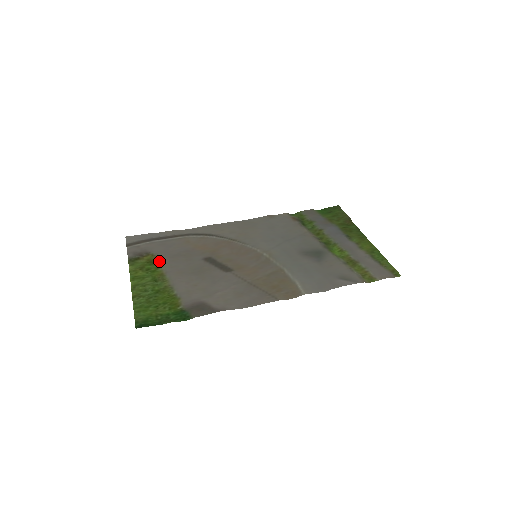
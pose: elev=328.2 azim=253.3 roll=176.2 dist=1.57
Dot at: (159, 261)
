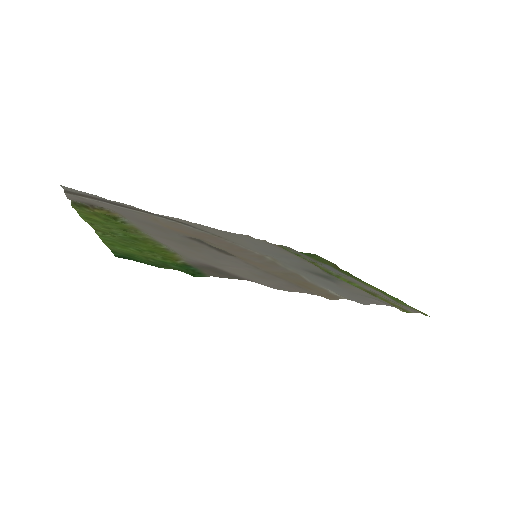
Dot at: (123, 217)
